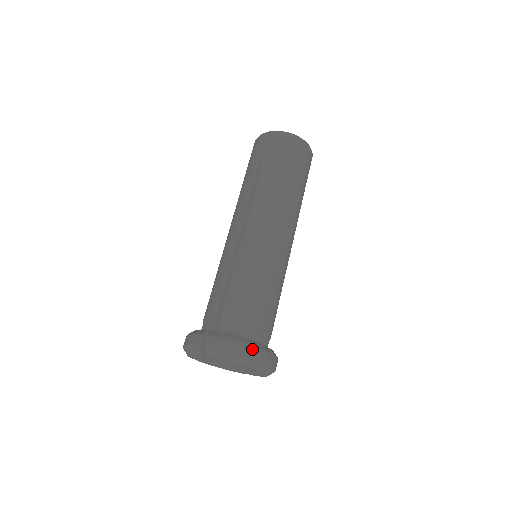
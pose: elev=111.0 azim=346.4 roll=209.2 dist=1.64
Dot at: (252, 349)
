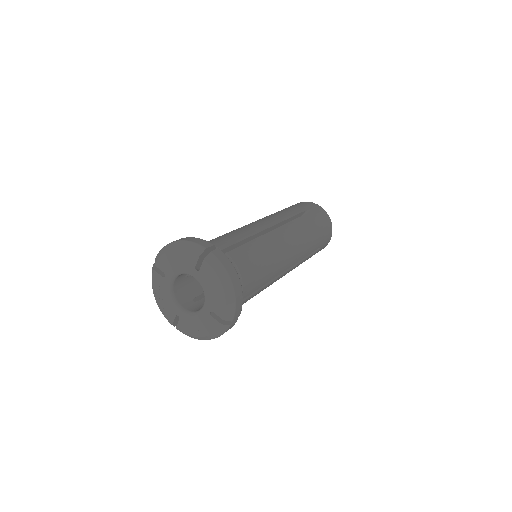
Dot at: (190, 238)
